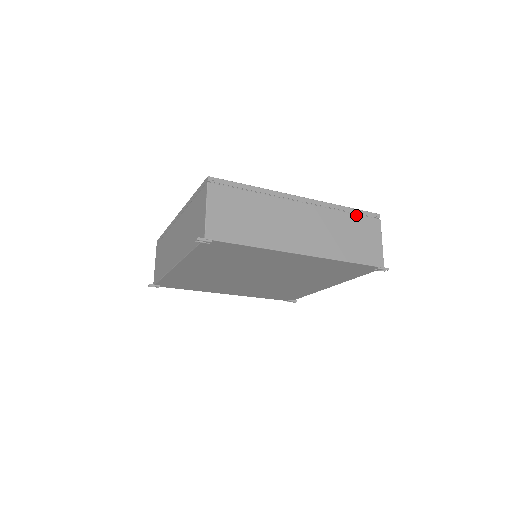
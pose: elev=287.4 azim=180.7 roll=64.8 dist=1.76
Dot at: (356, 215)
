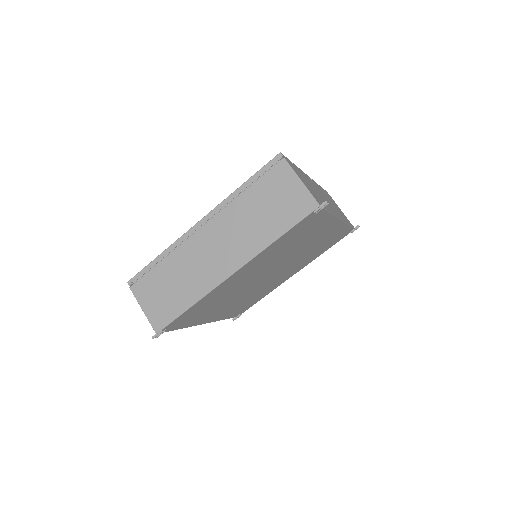
Dot at: (256, 182)
